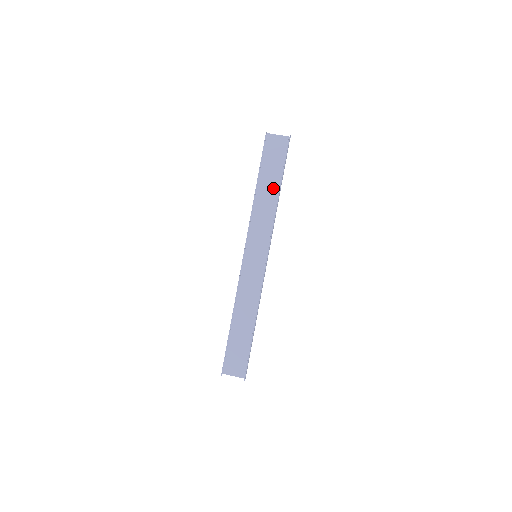
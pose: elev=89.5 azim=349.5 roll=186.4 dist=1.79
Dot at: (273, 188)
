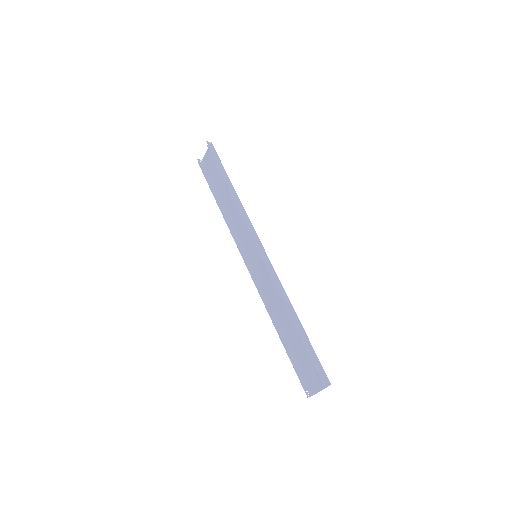
Dot at: occluded
